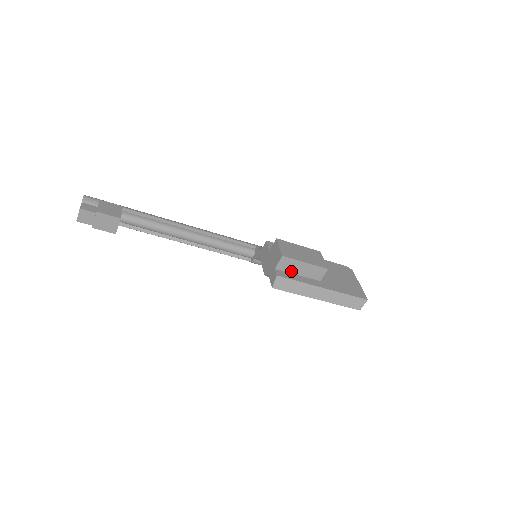
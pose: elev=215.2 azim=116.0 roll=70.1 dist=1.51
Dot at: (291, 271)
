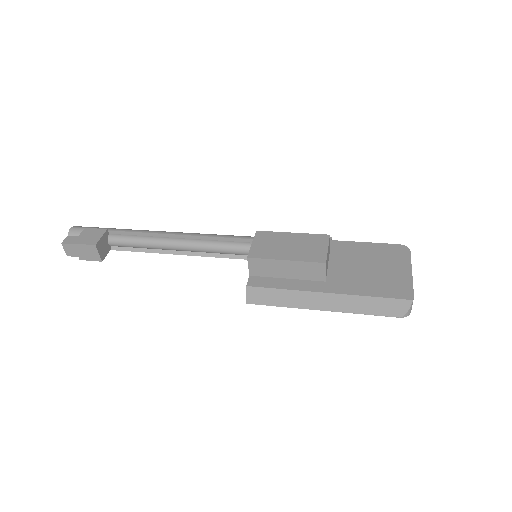
Dot at: (274, 275)
